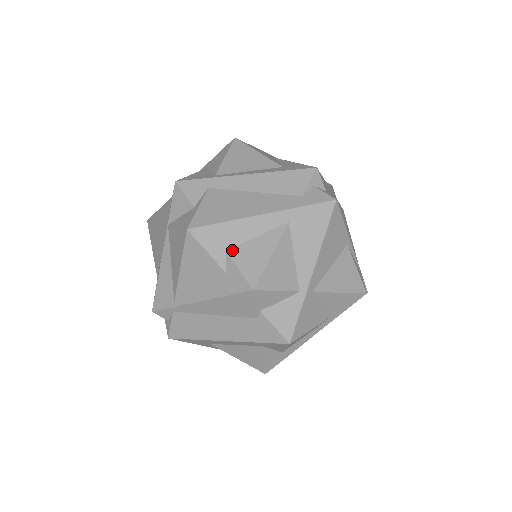
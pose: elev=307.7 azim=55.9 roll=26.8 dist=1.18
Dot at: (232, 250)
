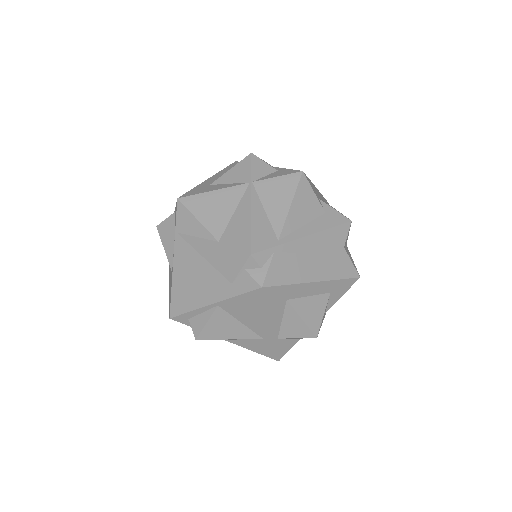
Dot at: occluded
